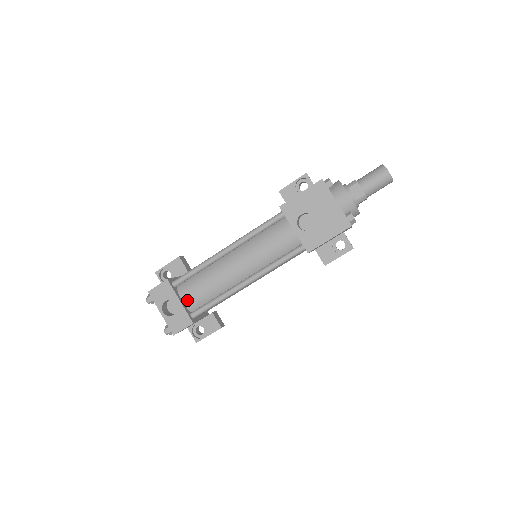
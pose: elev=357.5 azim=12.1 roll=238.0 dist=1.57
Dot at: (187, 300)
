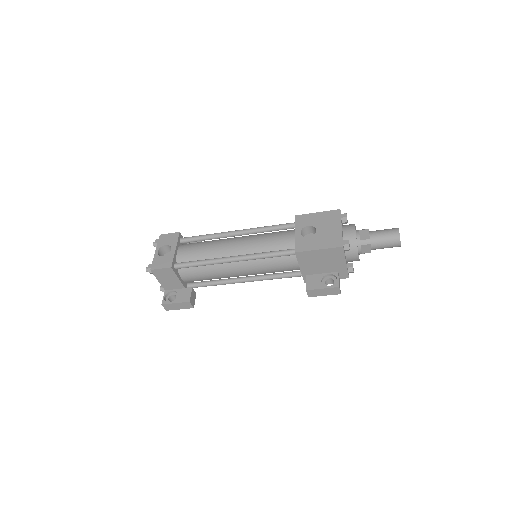
Dot at: (181, 252)
